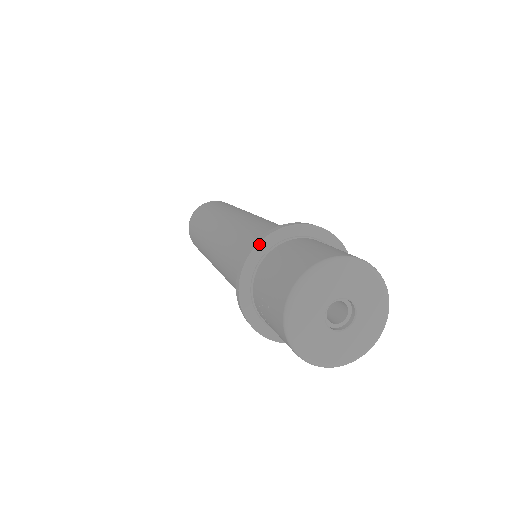
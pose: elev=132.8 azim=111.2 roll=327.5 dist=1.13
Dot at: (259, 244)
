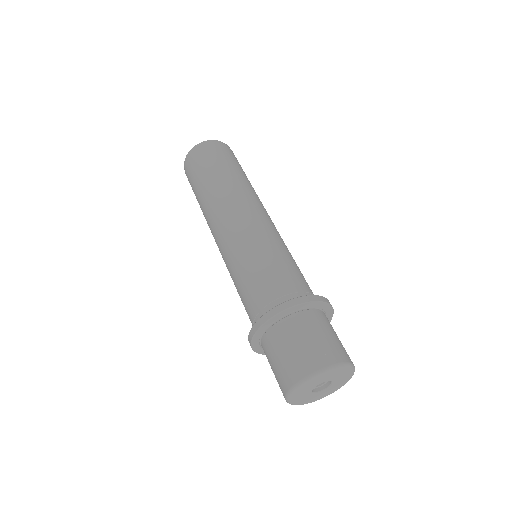
Dot at: (266, 323)
